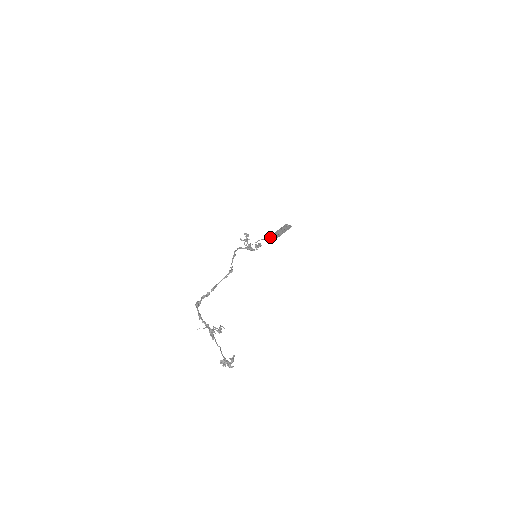
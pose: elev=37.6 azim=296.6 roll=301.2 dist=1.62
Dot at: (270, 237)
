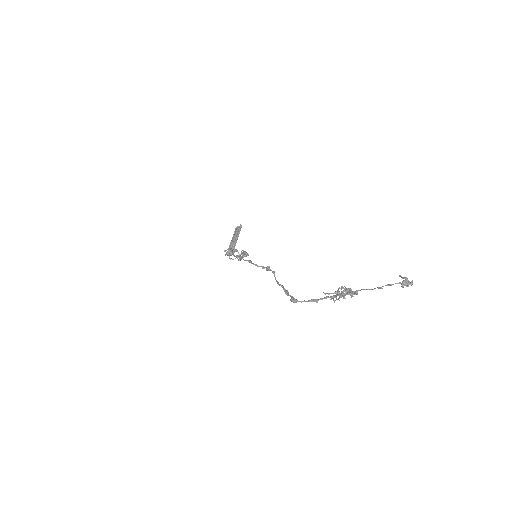
Dot at: (228, 254)
